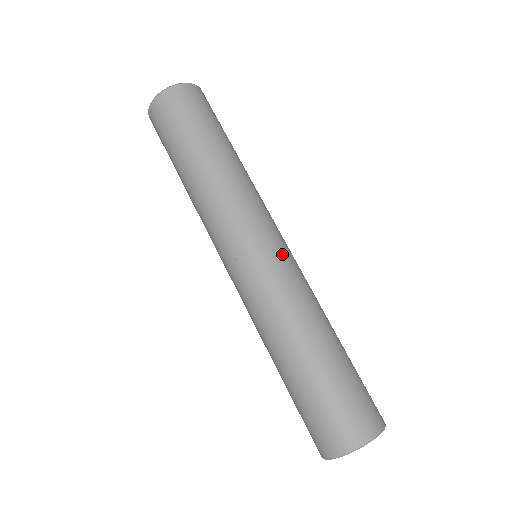
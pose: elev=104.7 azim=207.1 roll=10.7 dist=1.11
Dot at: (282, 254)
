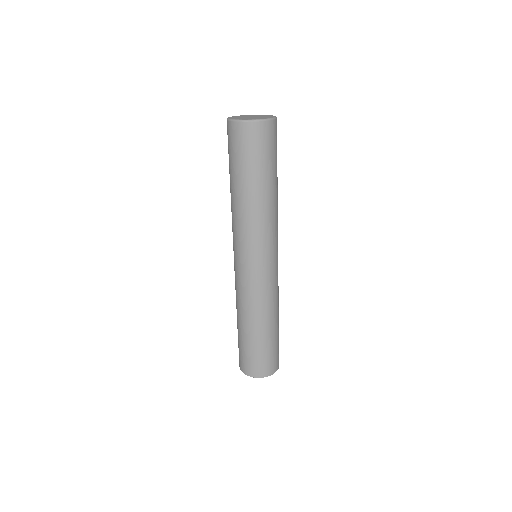
Dot at: (267, 274)
